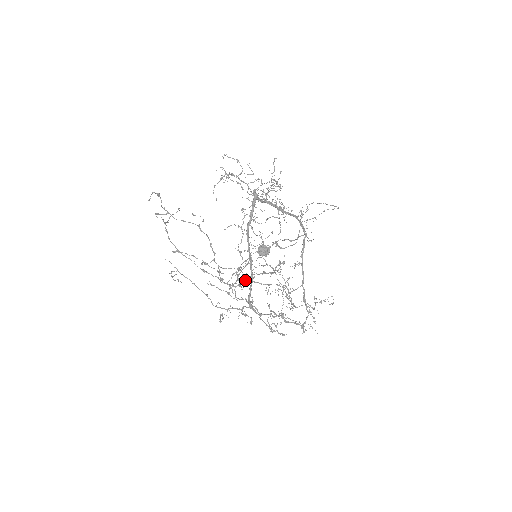
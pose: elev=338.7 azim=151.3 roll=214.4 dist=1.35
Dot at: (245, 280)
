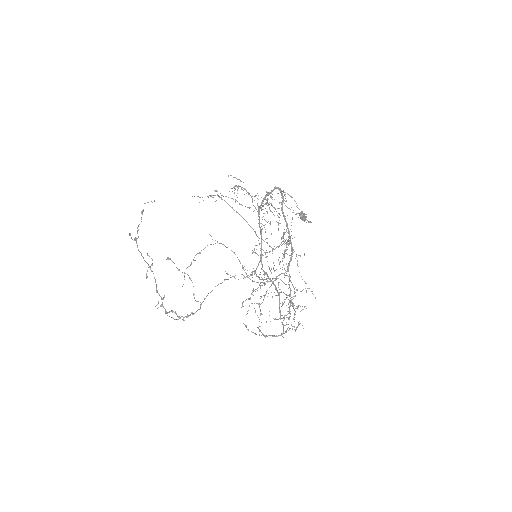
Dot at: (289, 241)
